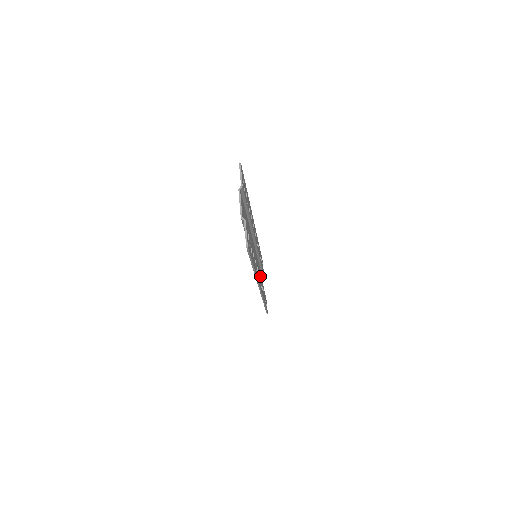
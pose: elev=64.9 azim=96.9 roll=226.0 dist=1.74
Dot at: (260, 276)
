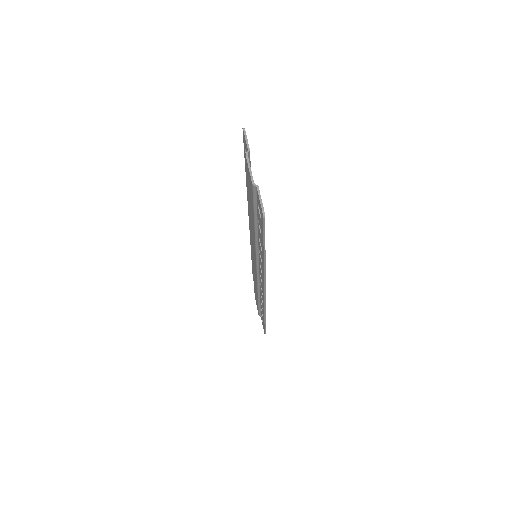
Dot at: occluded
